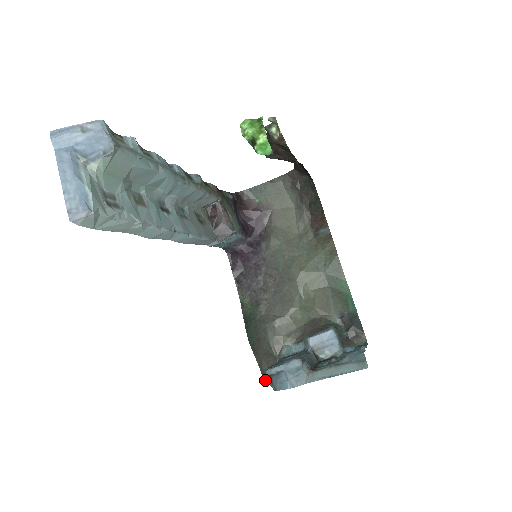
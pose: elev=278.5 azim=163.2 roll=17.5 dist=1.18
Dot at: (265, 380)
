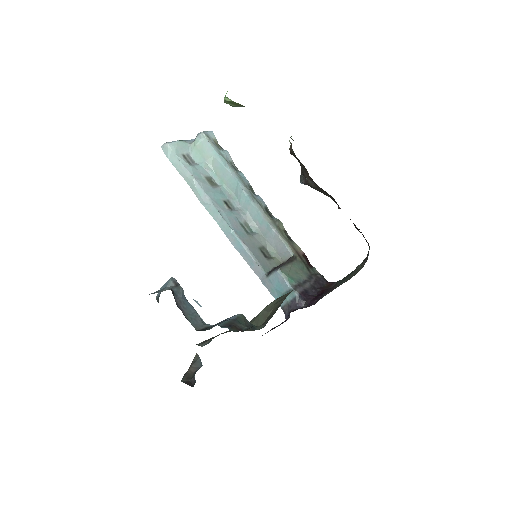
Dot at: occluded
